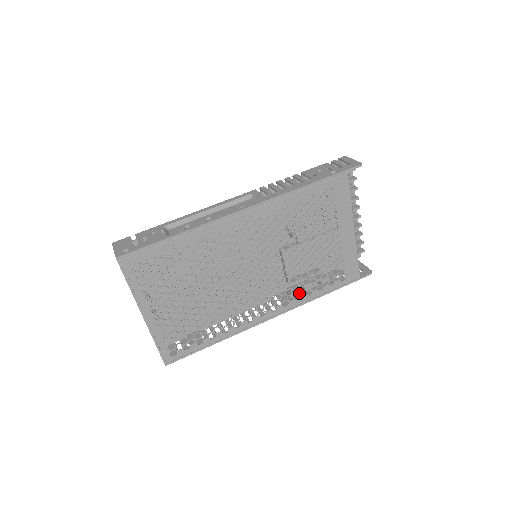
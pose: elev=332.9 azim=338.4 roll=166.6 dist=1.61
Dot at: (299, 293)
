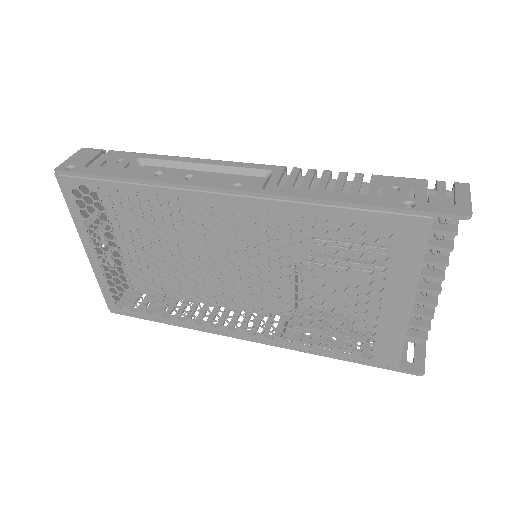
Dot at: occluded
